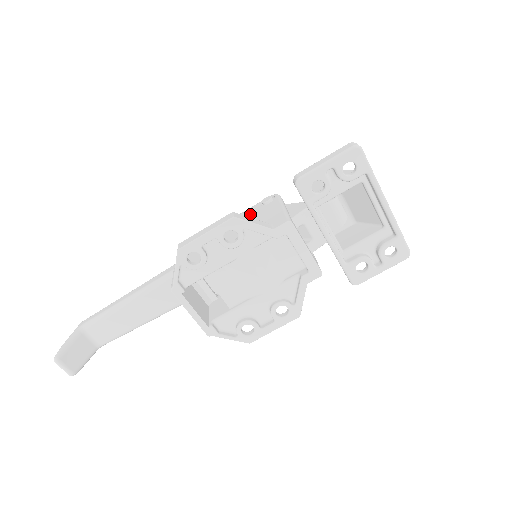
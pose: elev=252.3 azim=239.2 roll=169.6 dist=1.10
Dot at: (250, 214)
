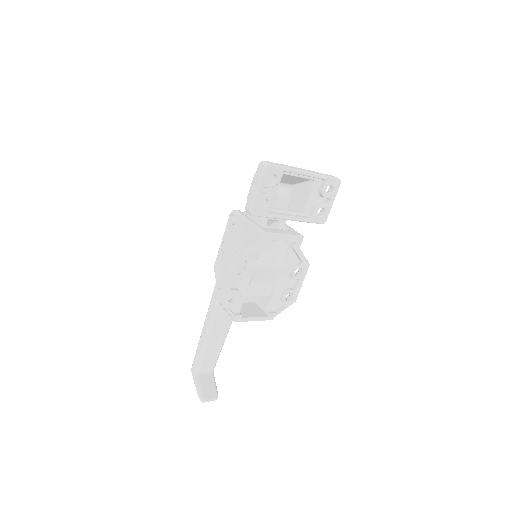
Dot at: (230, 237)
